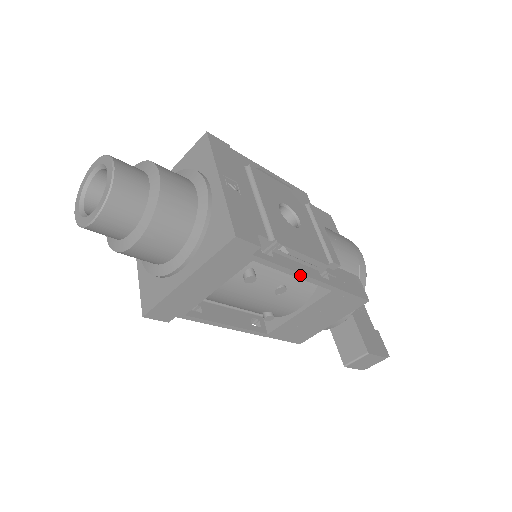
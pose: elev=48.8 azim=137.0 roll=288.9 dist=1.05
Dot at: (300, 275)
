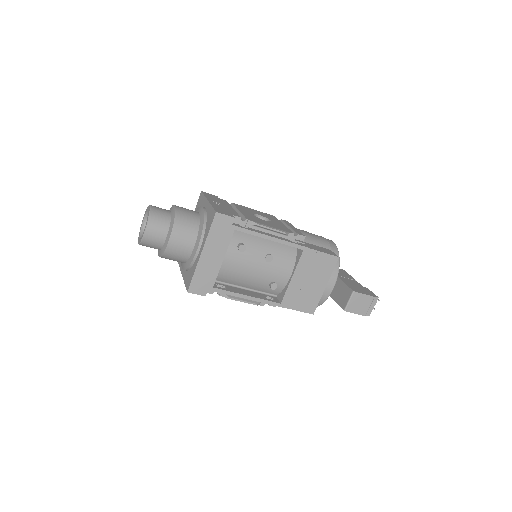
Dot at: (272, 238)
